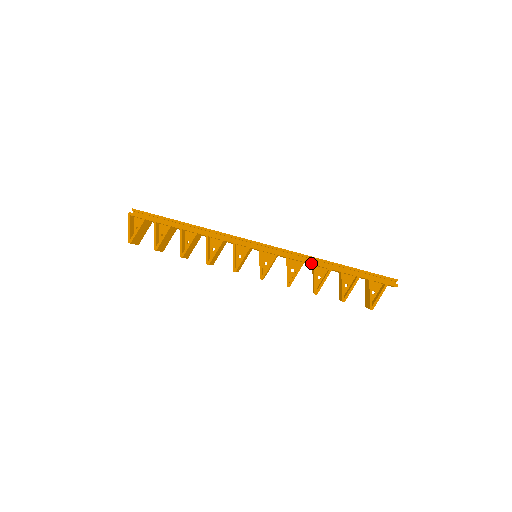
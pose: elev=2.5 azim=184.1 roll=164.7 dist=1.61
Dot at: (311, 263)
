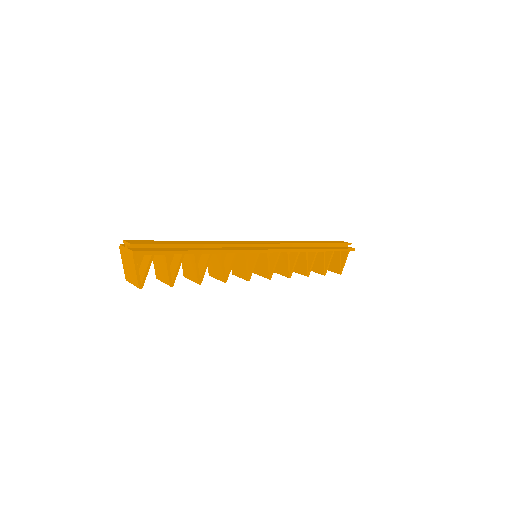
Dot at: (304, 251)
